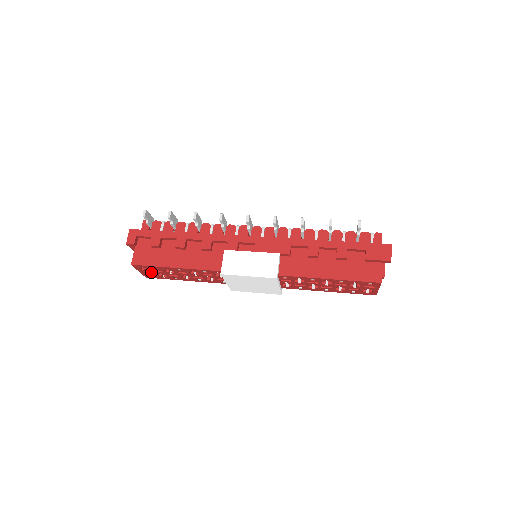
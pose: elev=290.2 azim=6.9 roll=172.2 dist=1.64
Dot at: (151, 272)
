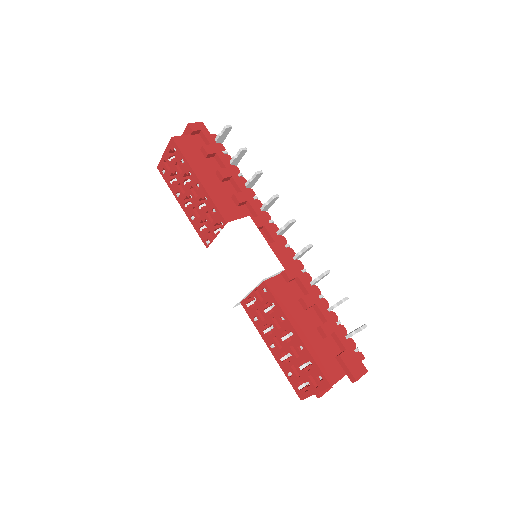
Dot at: (172, 164)
